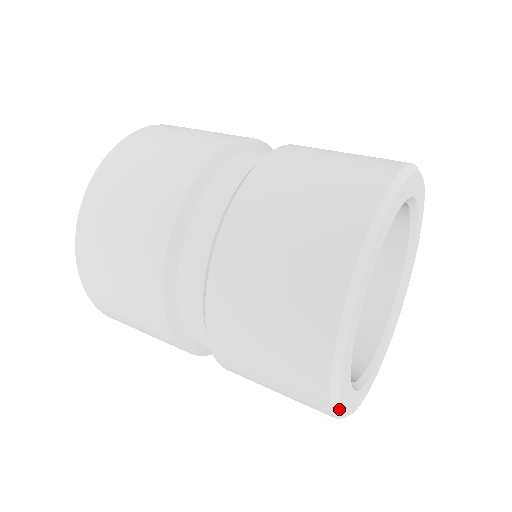
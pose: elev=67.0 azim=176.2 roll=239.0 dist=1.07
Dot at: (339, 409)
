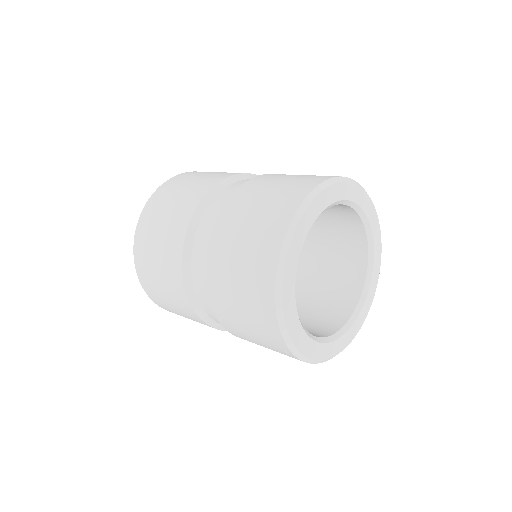
Dot at: (296, 350)
